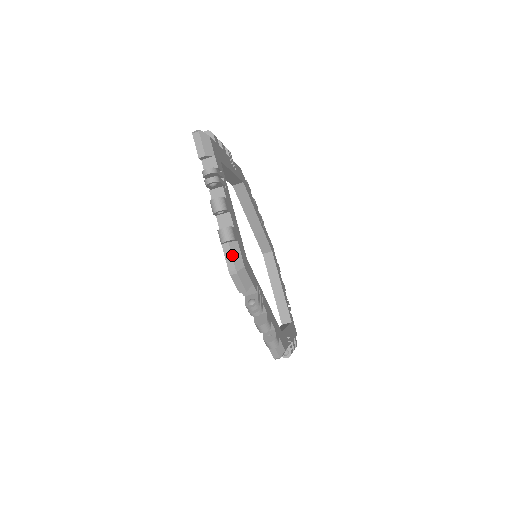
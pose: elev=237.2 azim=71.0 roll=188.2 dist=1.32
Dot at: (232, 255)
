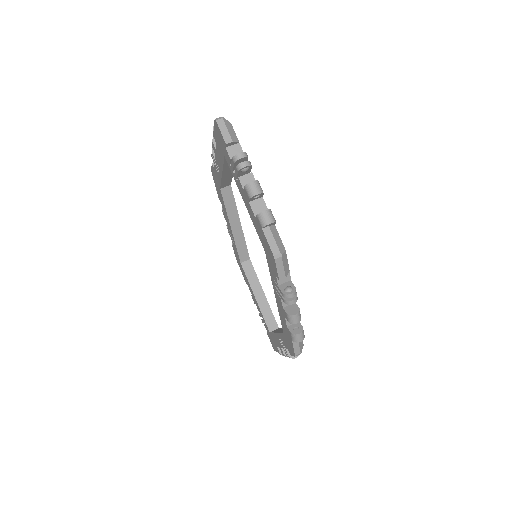
Dot at: (274, 238)
